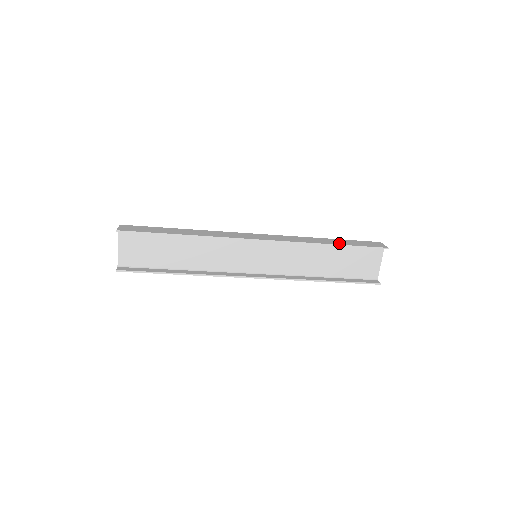
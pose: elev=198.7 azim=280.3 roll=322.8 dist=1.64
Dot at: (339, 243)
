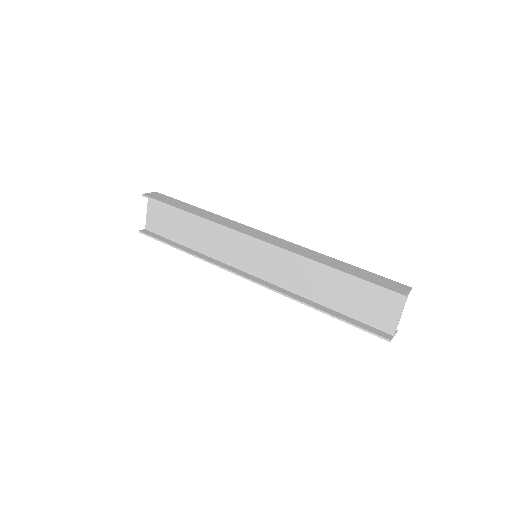
Dot at: (344, 269)
